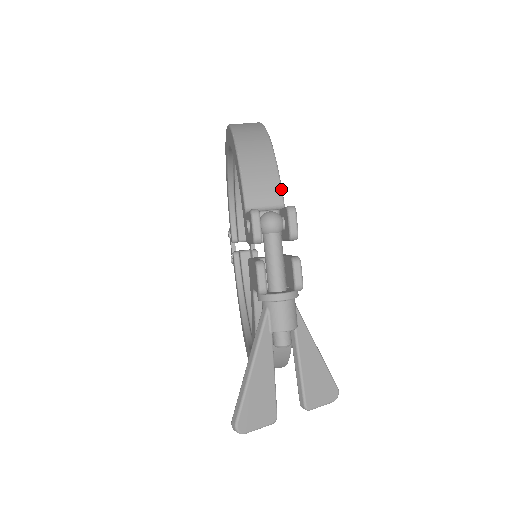
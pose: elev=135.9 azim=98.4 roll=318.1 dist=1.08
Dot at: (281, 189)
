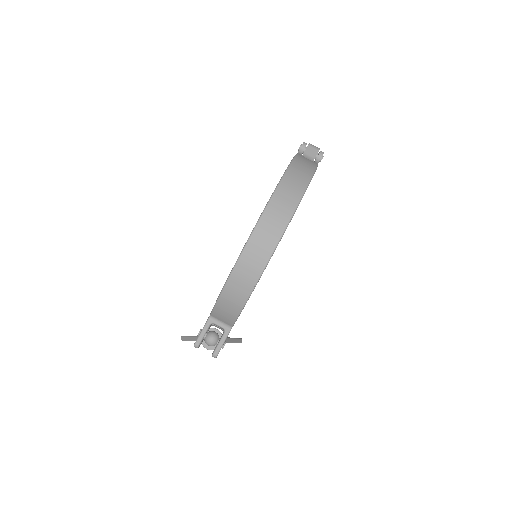
Dot at: (234, 323)
